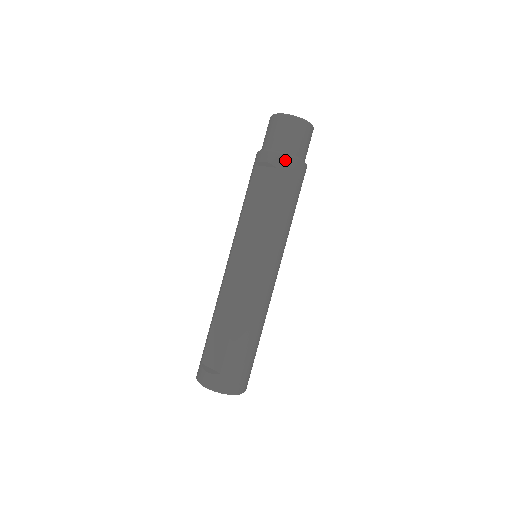
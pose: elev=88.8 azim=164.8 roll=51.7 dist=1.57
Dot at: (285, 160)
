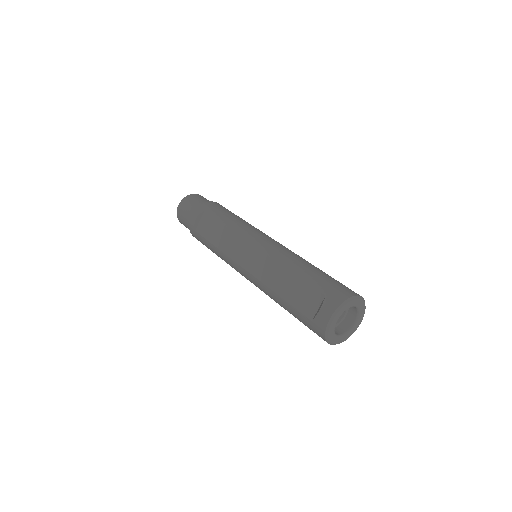
Dot at: (204, 205)
